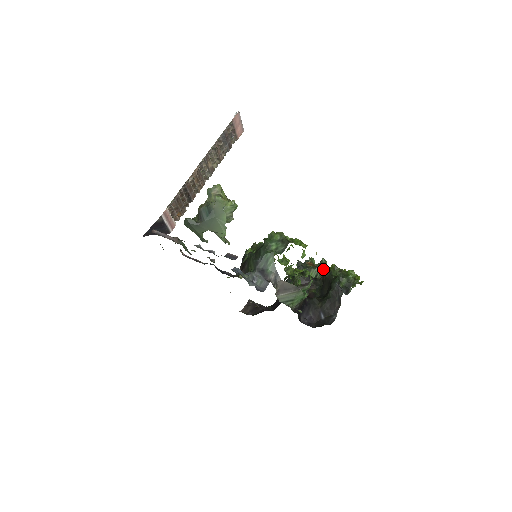
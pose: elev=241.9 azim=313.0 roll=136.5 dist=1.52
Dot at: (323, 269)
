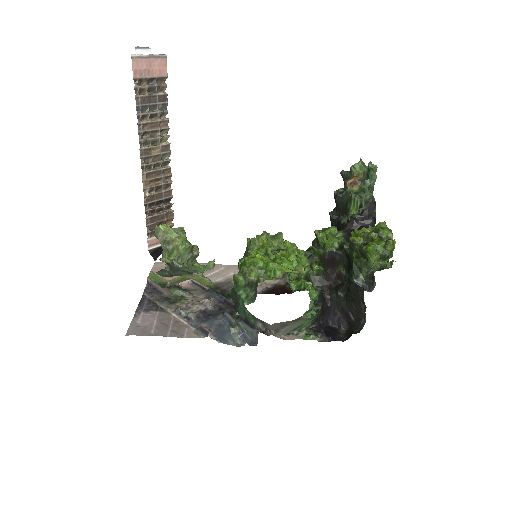
Dot at: (374, 180)
